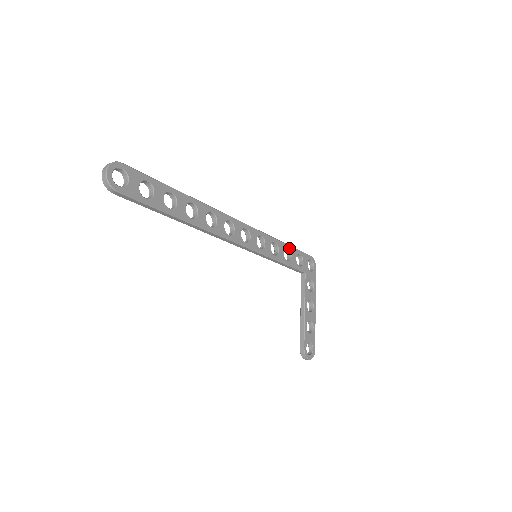
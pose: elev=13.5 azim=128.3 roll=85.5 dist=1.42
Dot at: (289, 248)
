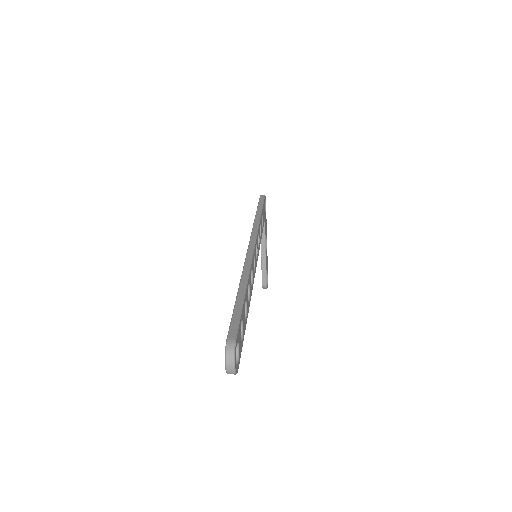
Dot at: (262, 213)
